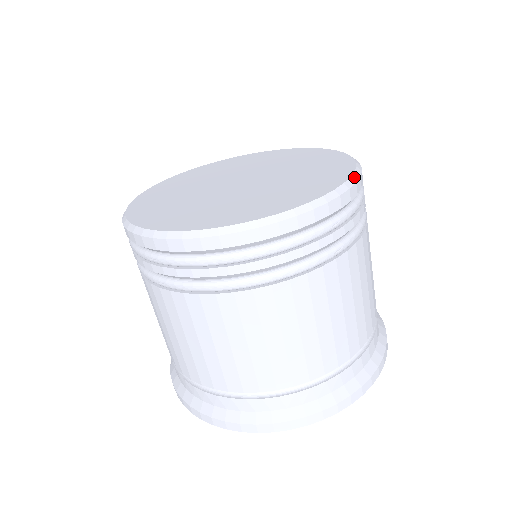
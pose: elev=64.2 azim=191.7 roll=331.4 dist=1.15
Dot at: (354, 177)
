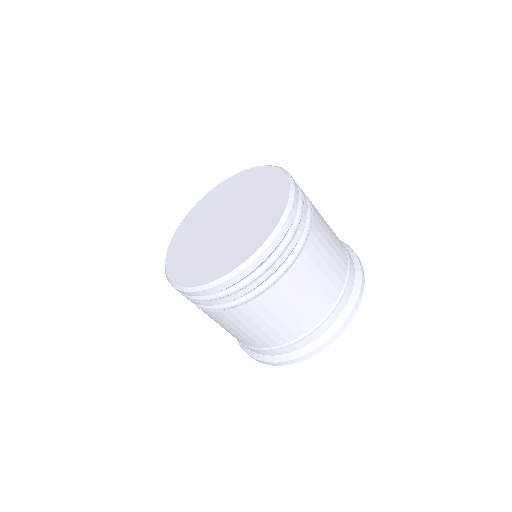
Dot at: (262, 248)
